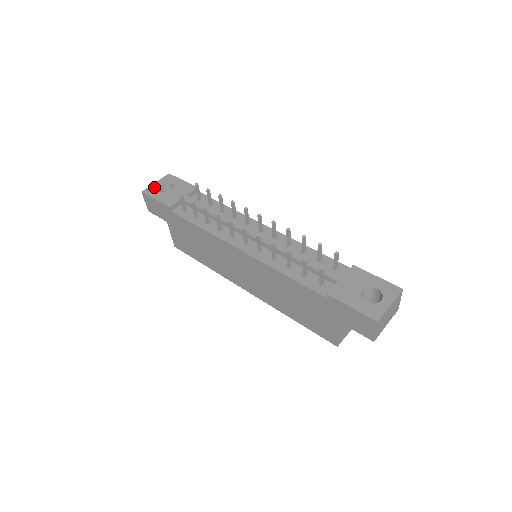
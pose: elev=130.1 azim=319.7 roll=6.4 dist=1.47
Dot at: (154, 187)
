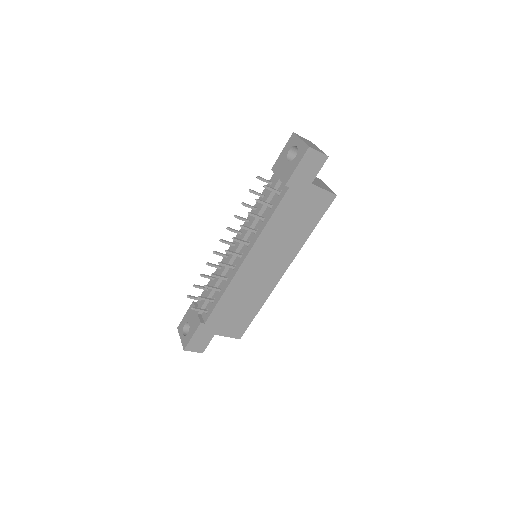
Dot at: (183, 339)
